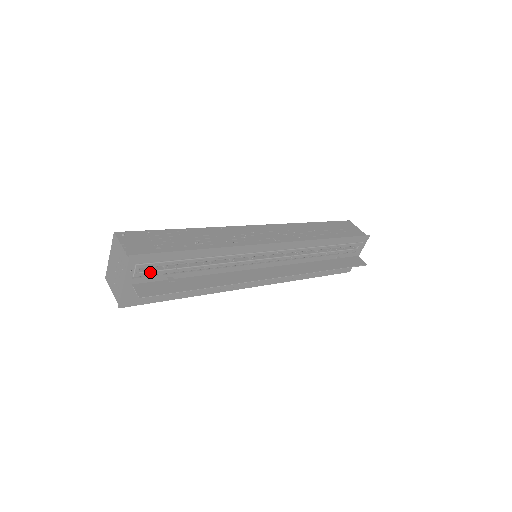
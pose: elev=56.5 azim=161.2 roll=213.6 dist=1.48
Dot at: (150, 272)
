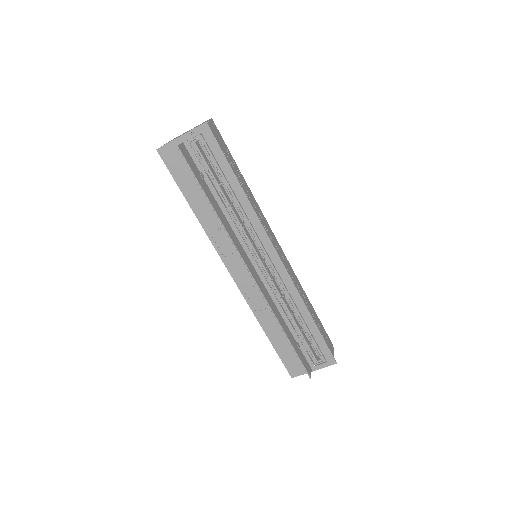
Dot at: (200, 152)
